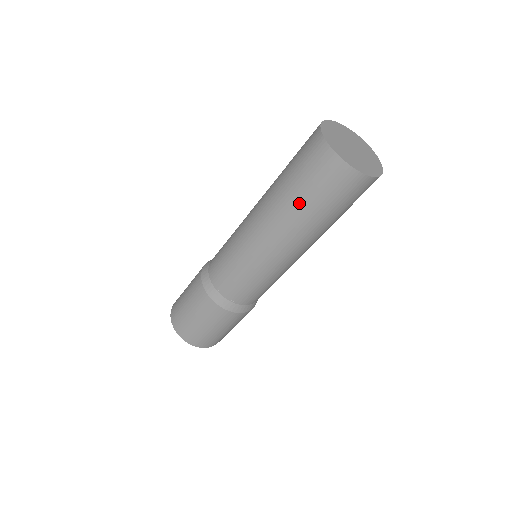
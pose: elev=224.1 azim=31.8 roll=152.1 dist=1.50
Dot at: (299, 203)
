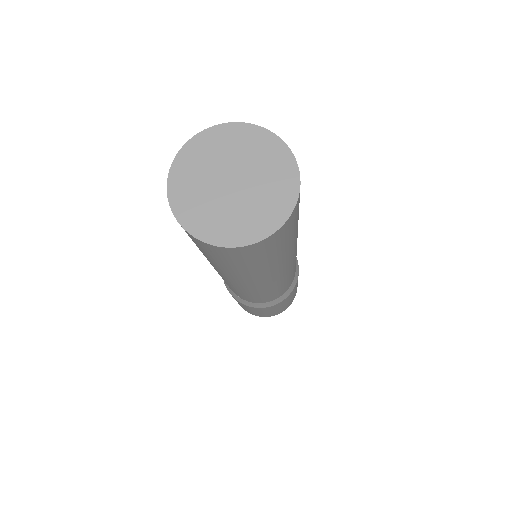
Dot at: occluded
